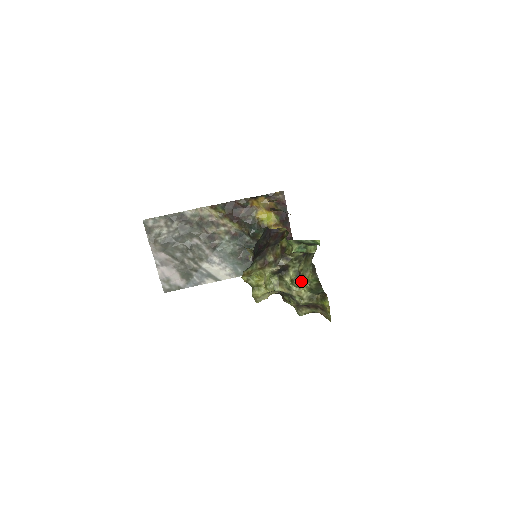
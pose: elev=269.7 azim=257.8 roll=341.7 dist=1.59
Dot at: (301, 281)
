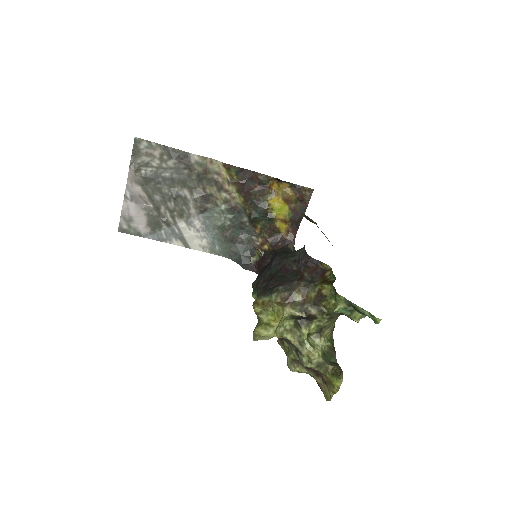
Dot at: (319, 340)
